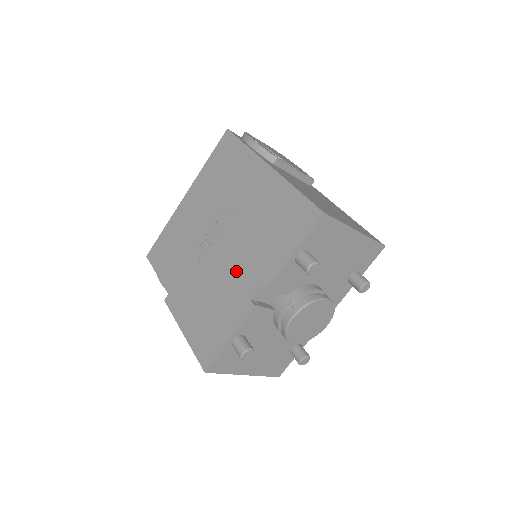
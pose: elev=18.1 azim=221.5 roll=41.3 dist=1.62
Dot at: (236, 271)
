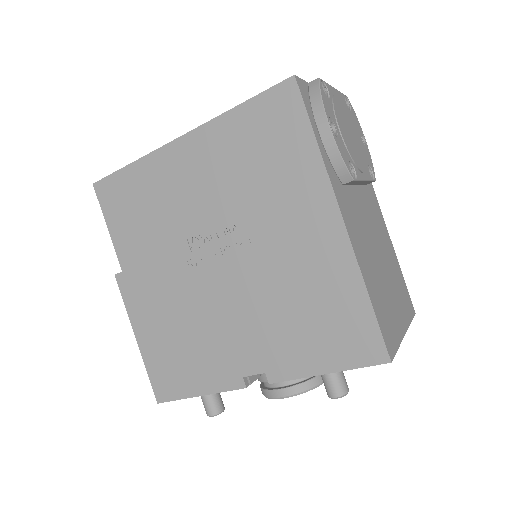
Dot at: (234, 327)
